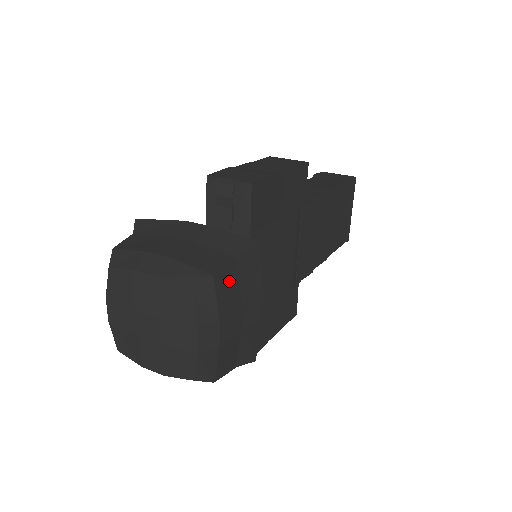
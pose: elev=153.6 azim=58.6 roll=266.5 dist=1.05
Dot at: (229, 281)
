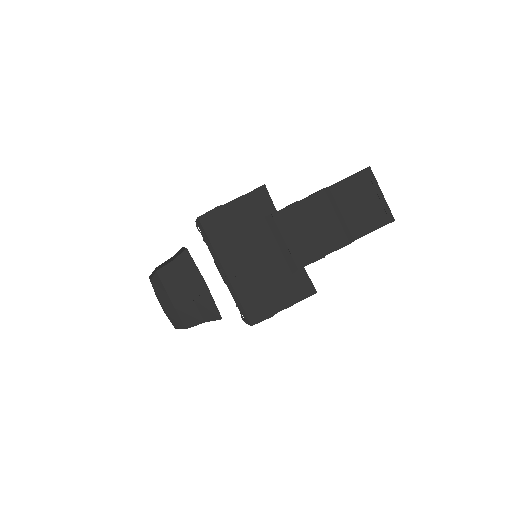
Dot at: (170, 273)
